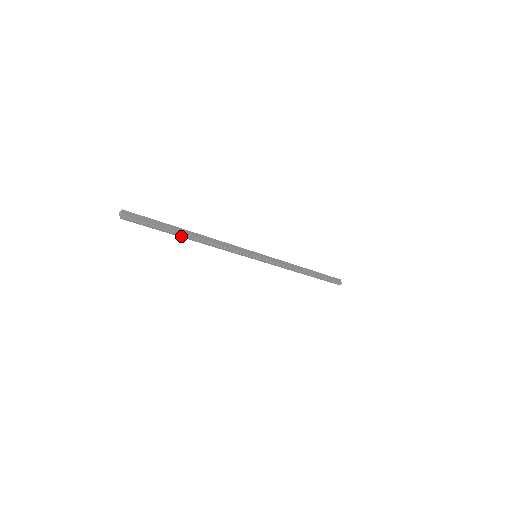
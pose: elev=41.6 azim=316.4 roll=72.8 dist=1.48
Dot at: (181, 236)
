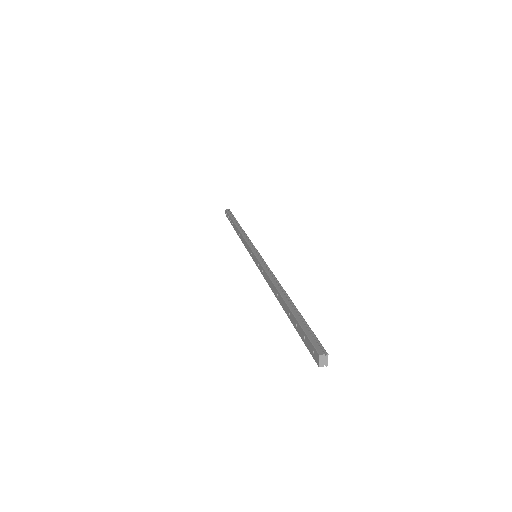
Dot at: (287, 312)
